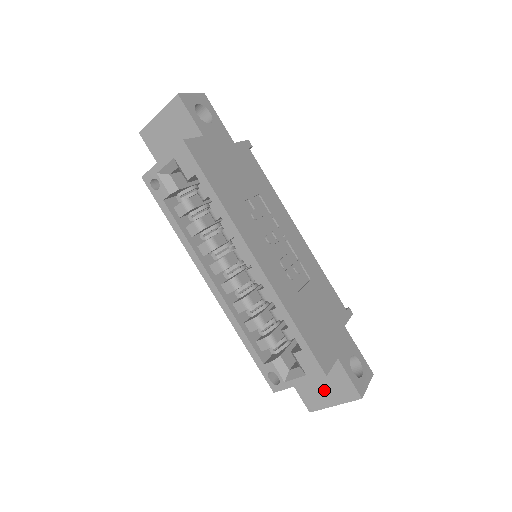
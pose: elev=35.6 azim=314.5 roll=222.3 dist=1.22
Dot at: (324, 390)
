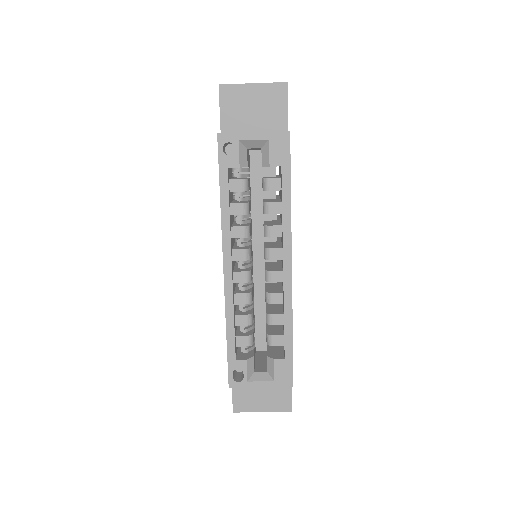
Dot at: (261, 396)
